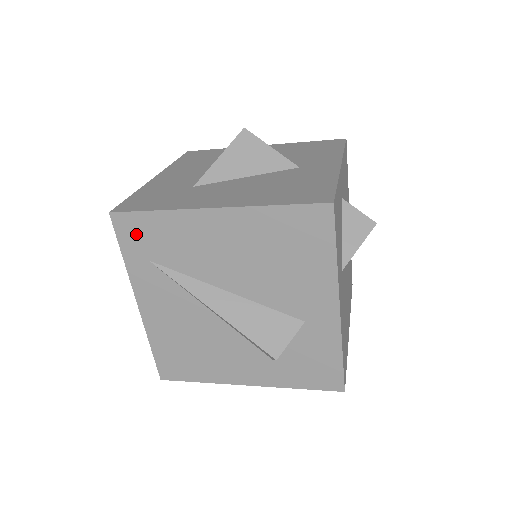
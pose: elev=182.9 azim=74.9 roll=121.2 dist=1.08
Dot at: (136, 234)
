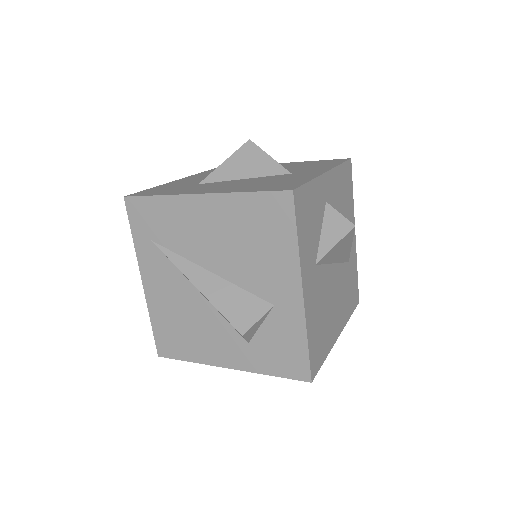
Dot at: (142, 216)
